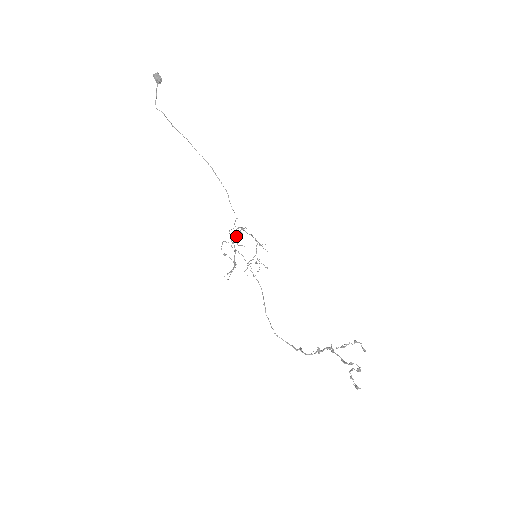
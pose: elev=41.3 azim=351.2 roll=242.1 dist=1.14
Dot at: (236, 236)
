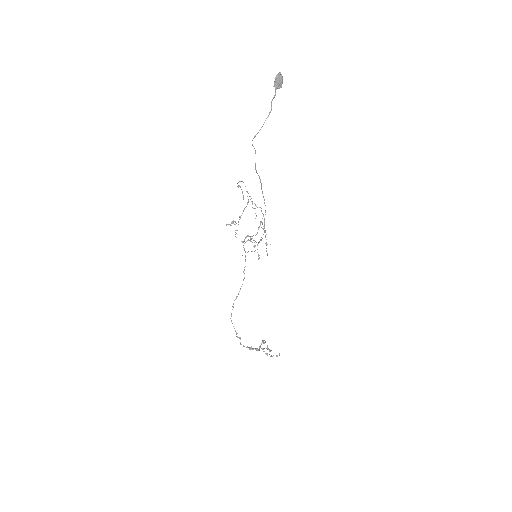
Dot at: (251, 236)
